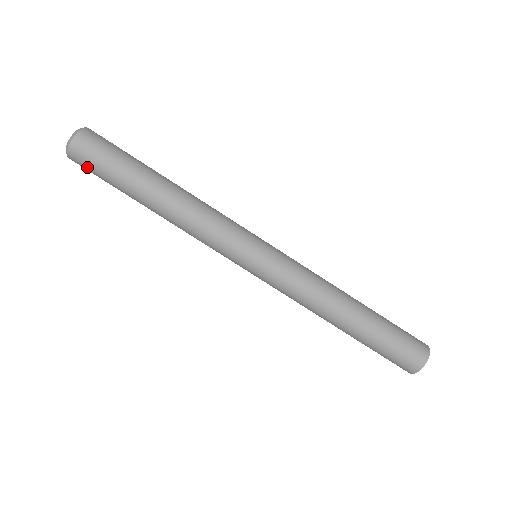
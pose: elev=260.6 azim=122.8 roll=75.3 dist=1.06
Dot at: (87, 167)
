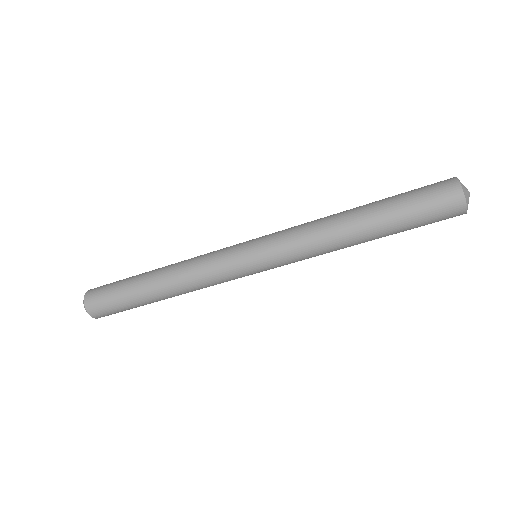
Dot at: occluded
